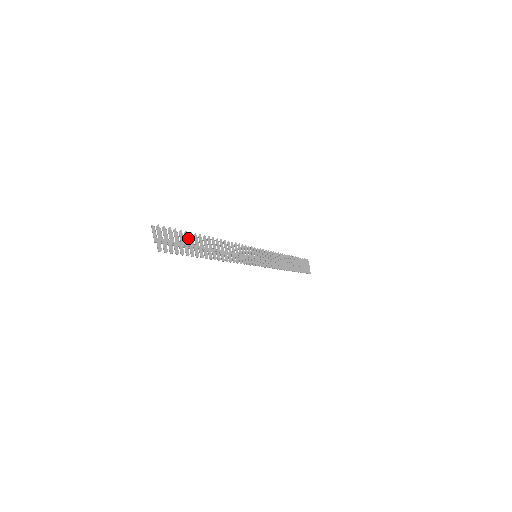
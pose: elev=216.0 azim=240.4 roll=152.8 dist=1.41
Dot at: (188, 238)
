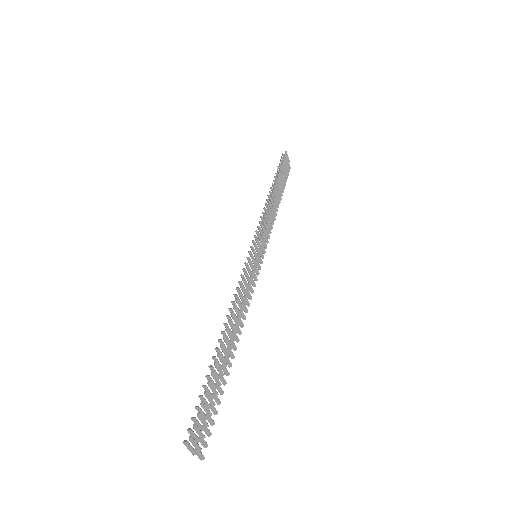
Dot at: (212, 380)
